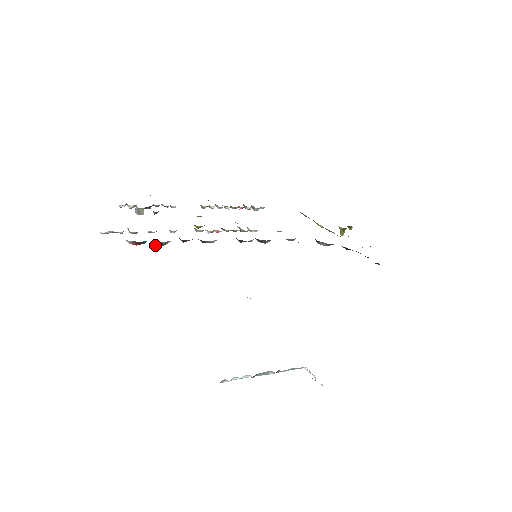
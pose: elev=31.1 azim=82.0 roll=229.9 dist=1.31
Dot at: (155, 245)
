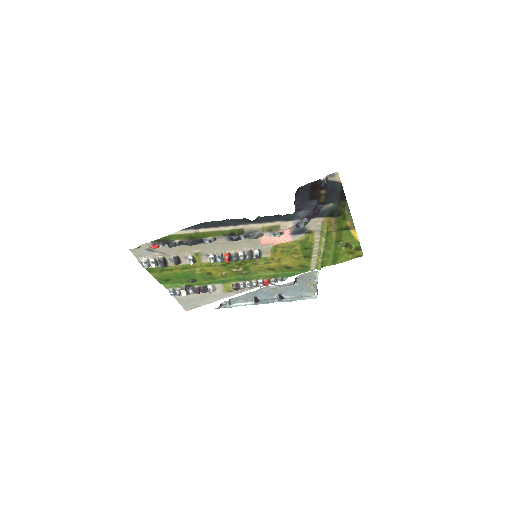
Dot at: (169, 247)
